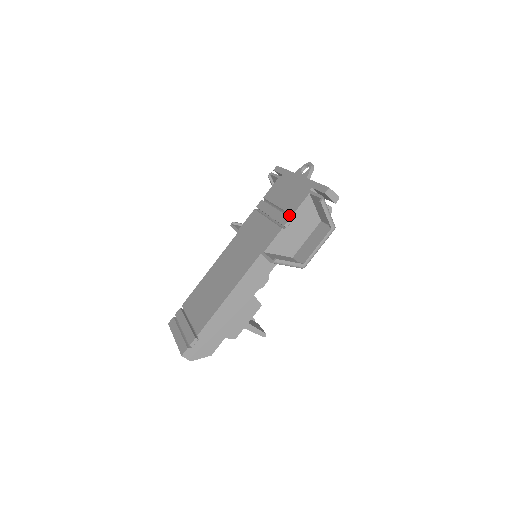
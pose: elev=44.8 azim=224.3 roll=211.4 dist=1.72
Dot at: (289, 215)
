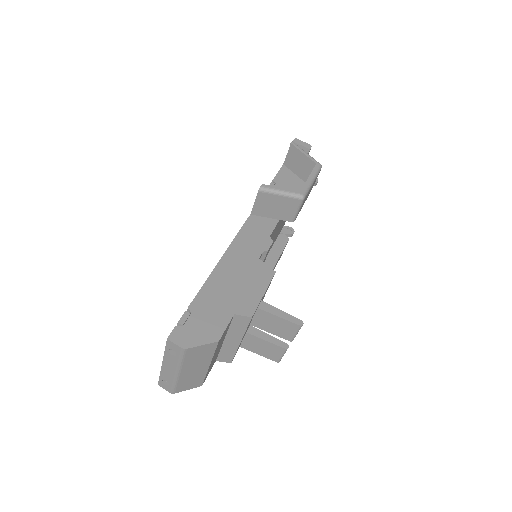
Dot at: occluded
